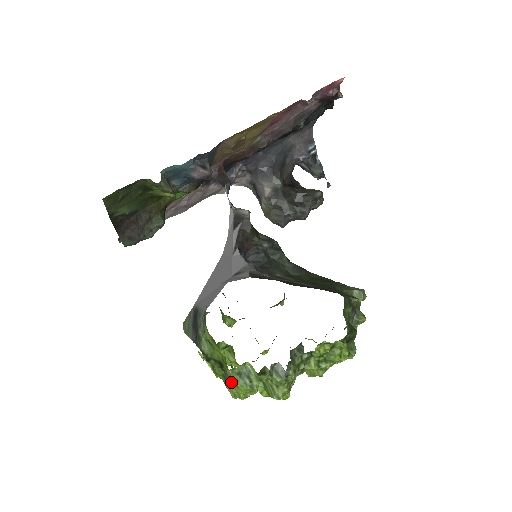
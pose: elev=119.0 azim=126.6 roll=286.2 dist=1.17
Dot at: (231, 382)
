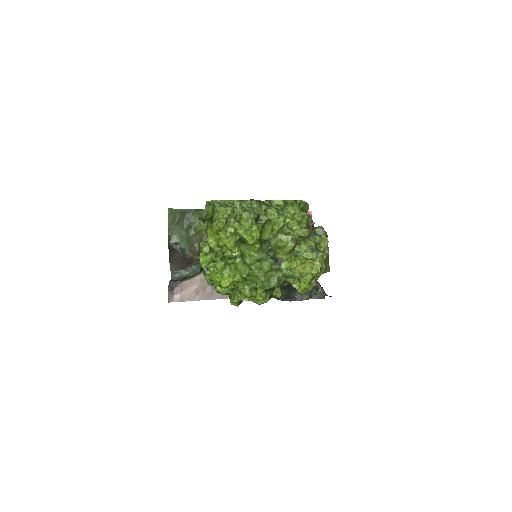
Dot at: (215, 216)
